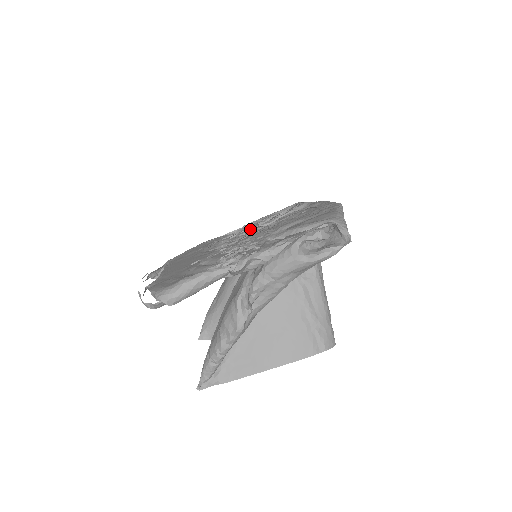
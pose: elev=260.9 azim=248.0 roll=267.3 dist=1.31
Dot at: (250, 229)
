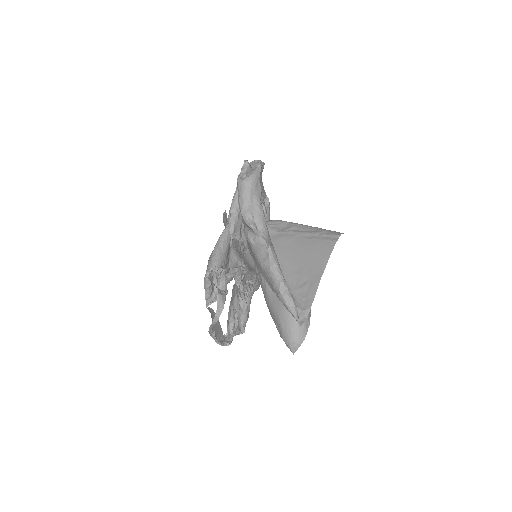
Dot at: occluded
